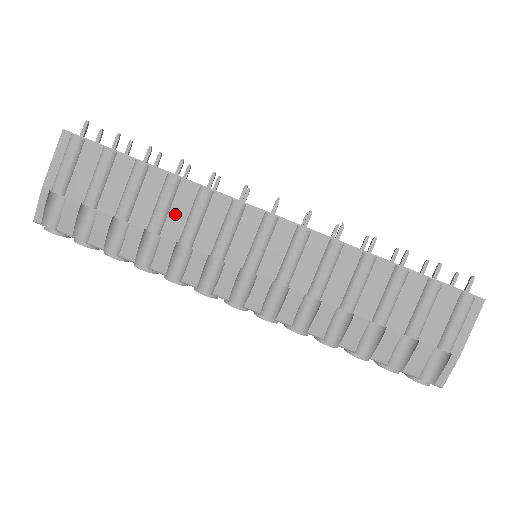
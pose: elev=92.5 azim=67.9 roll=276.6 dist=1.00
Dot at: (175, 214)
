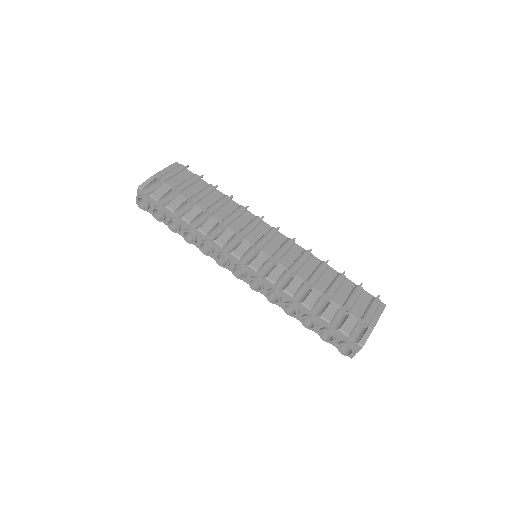
Dot at: (223, 211)
